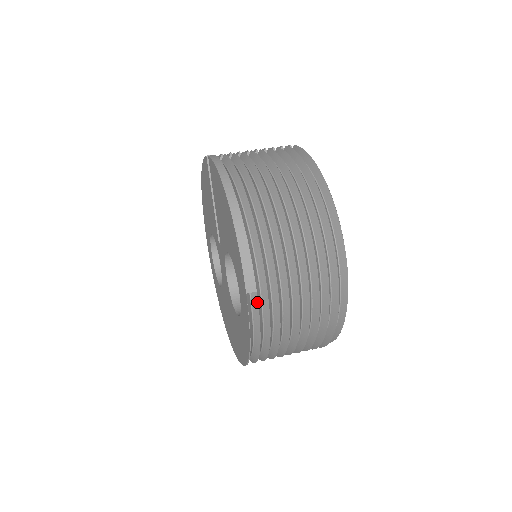
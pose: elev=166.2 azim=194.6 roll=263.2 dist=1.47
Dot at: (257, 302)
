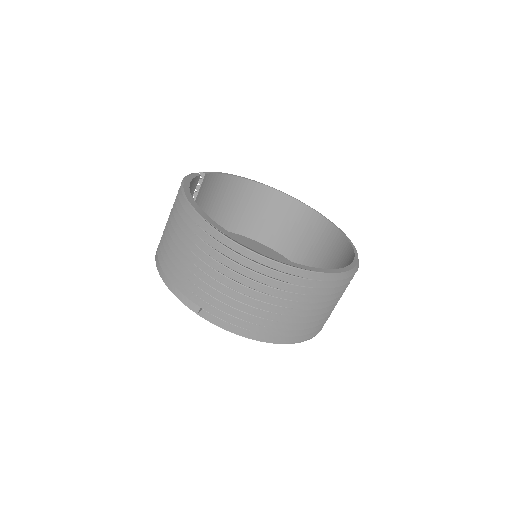
Dot at: occluded
